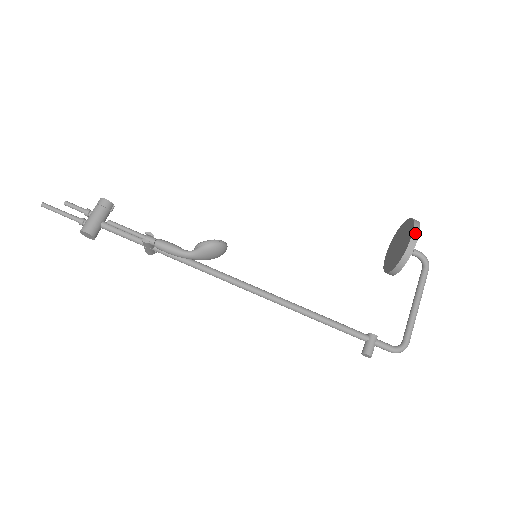
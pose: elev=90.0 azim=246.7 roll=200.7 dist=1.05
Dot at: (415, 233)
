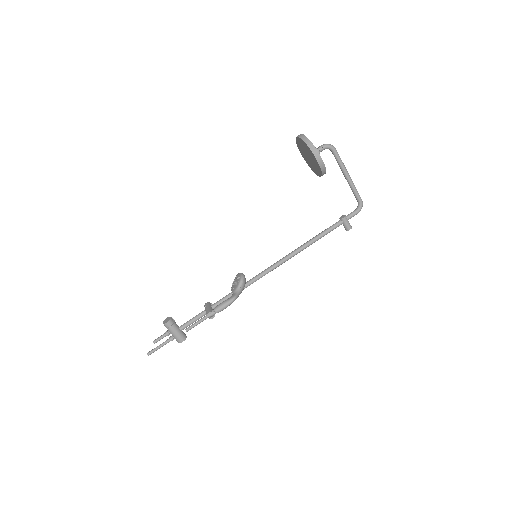
Dot at: (317, 157)
